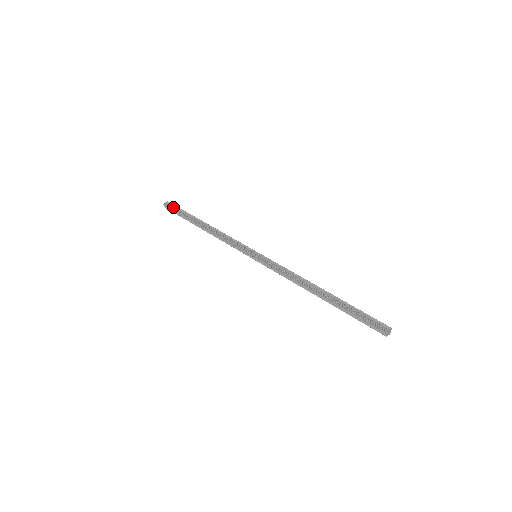
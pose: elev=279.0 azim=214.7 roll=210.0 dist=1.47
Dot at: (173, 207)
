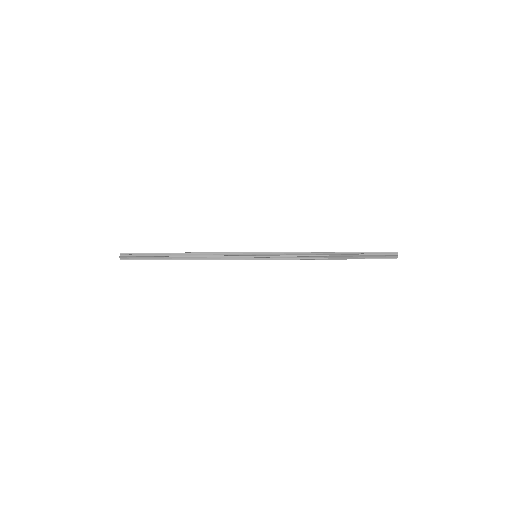
Dot at: (135, 253)
